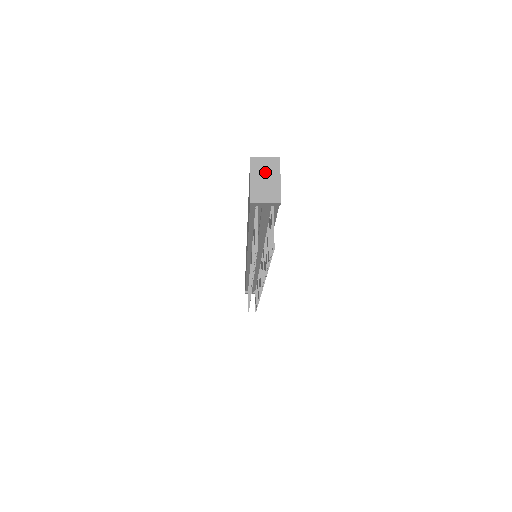
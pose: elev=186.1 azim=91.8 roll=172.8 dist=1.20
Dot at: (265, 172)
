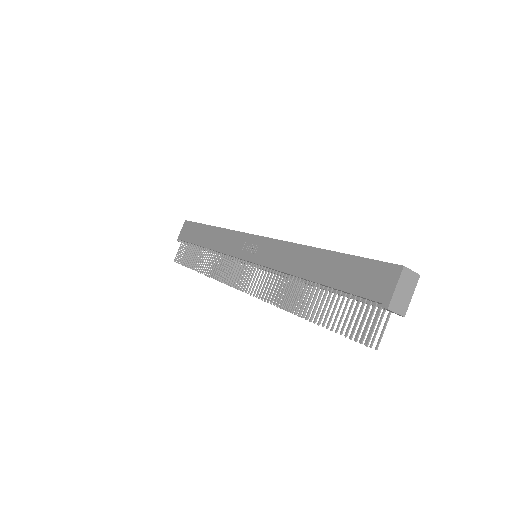
Dot at: (407, 285)
